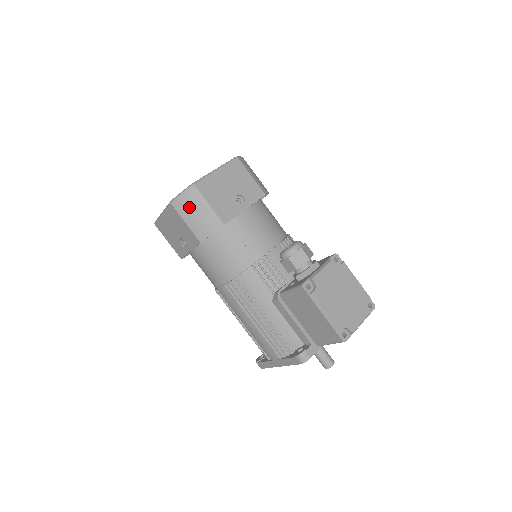
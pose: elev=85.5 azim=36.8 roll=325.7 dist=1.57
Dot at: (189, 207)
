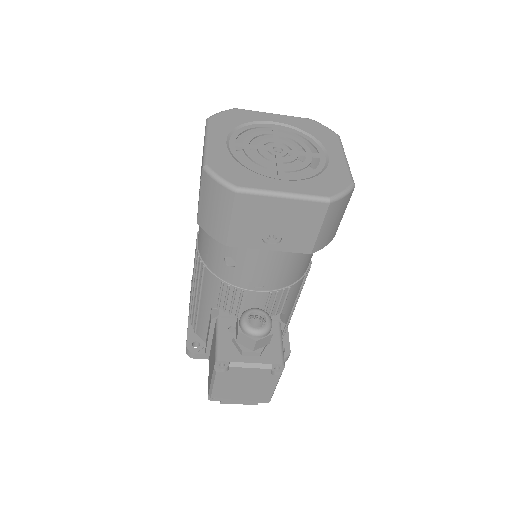
Dot at: (212, 196)
